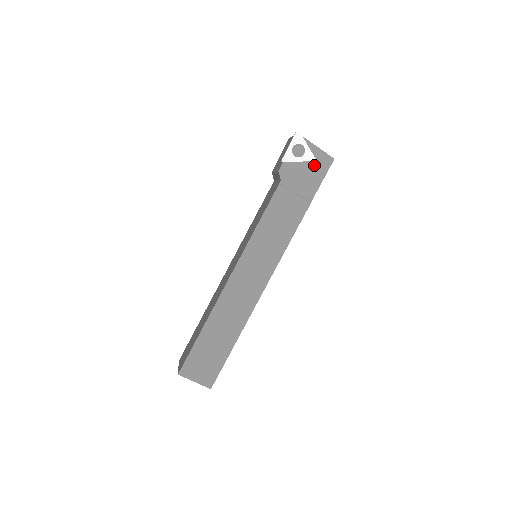
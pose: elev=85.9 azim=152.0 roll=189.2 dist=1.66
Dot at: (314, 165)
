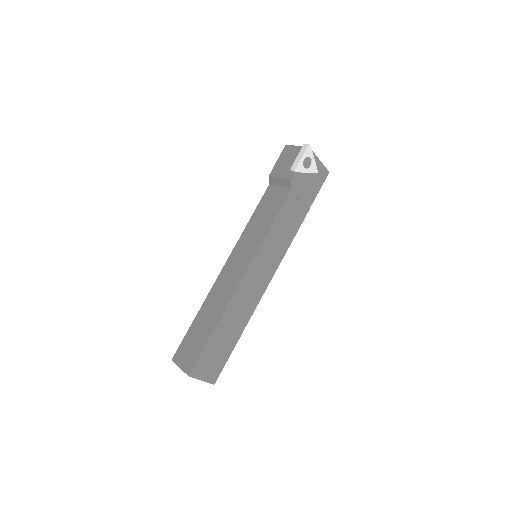
Dot at: (316, 176)
